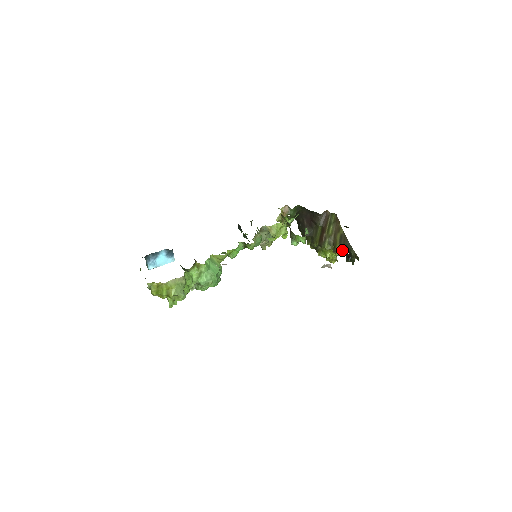
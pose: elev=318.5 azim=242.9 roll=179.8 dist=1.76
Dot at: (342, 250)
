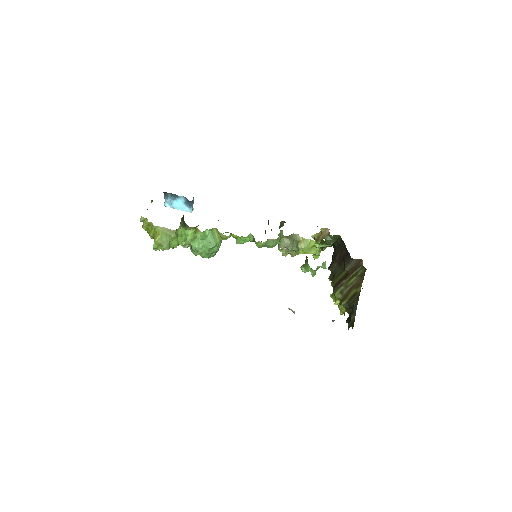
Dot at: occluded
